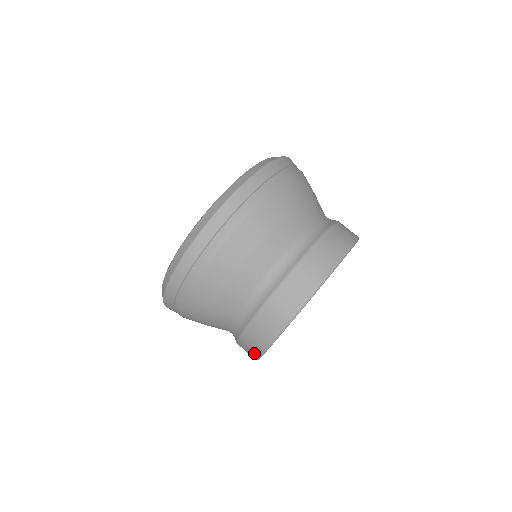
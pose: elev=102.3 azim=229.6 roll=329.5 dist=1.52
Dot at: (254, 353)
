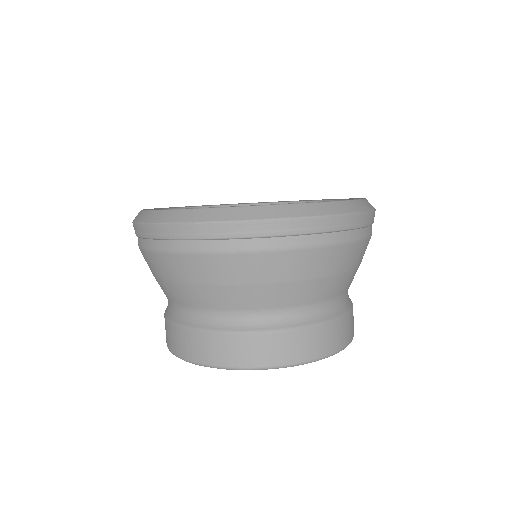
Dot at: (169, 344)
